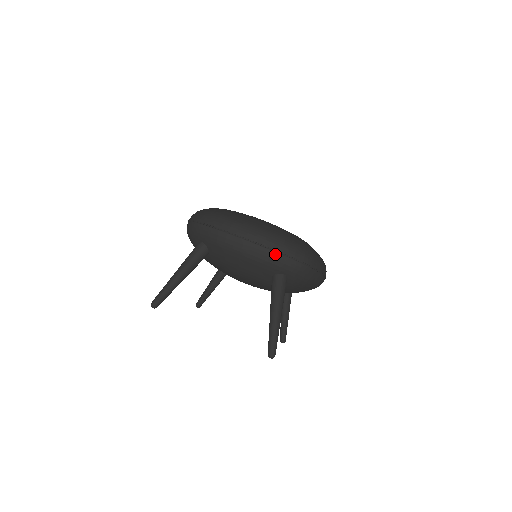
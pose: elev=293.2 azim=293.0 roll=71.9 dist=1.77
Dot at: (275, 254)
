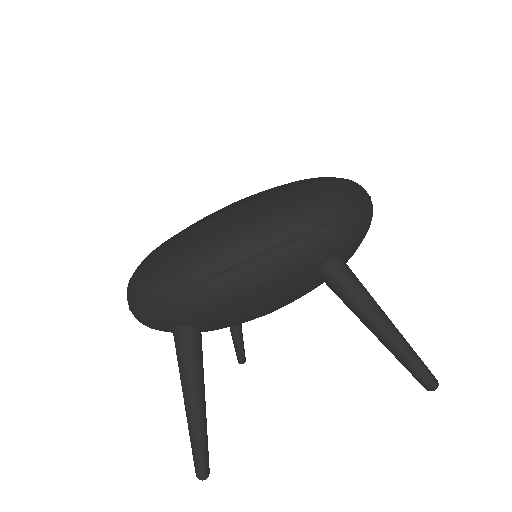
Dot at: (296, 245)
